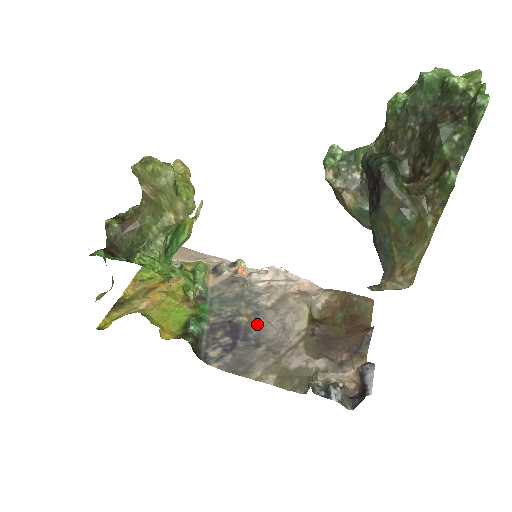
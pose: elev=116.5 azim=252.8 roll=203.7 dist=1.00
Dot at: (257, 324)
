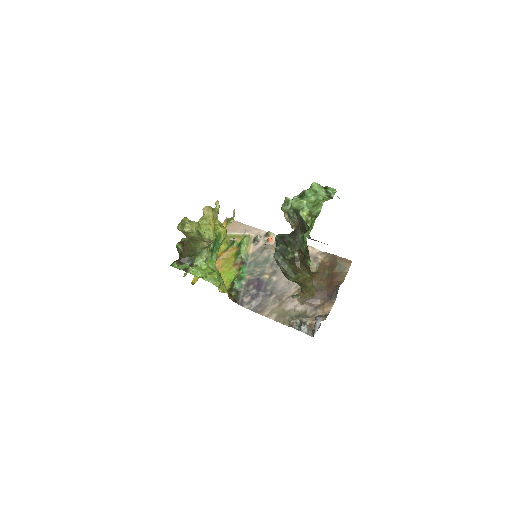
Dot at: (273, 280)
